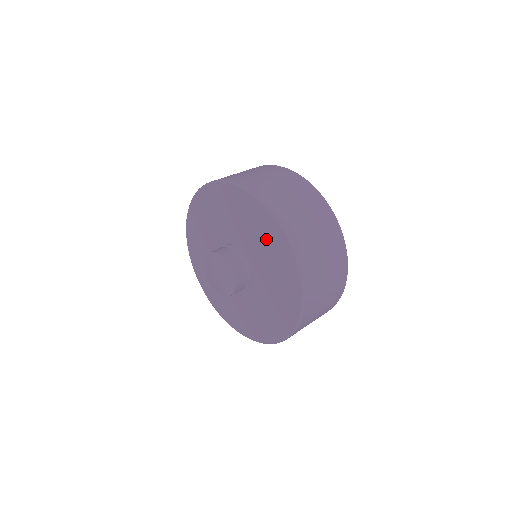
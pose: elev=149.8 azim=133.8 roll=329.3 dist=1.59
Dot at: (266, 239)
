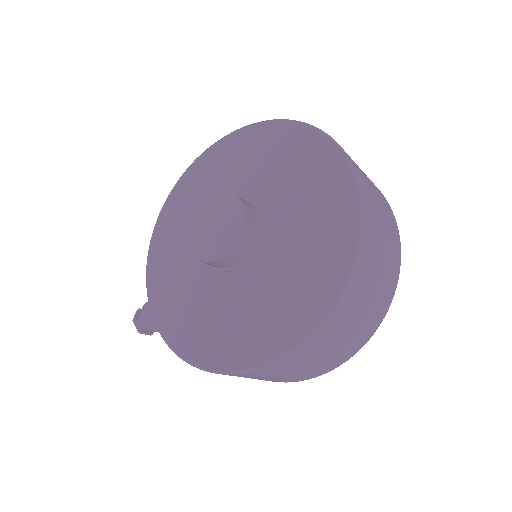
Dot at: (303, 169)
